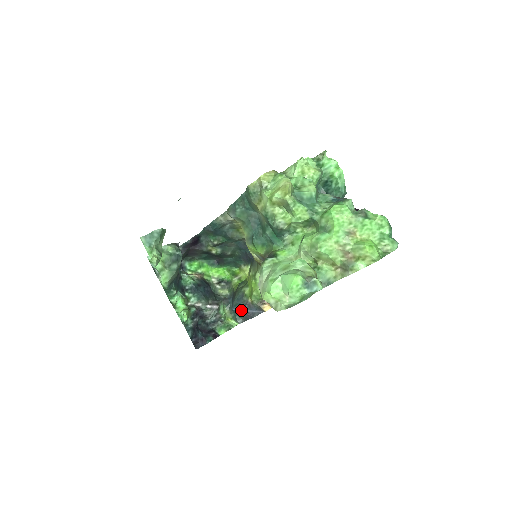
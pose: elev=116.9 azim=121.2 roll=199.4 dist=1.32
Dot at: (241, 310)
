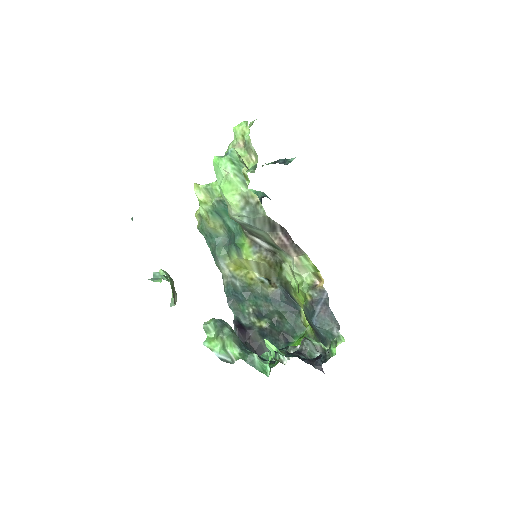
Dot at: (316, 314)
